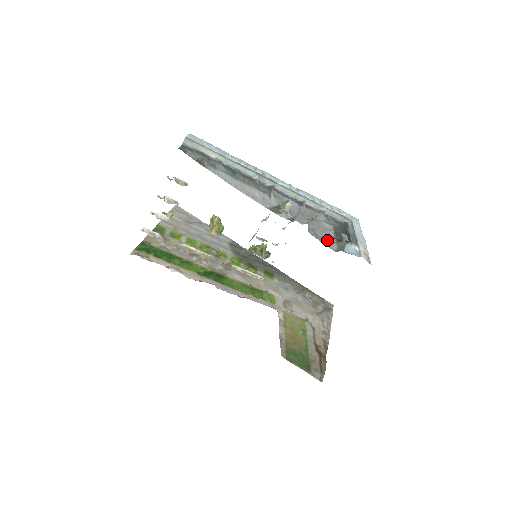
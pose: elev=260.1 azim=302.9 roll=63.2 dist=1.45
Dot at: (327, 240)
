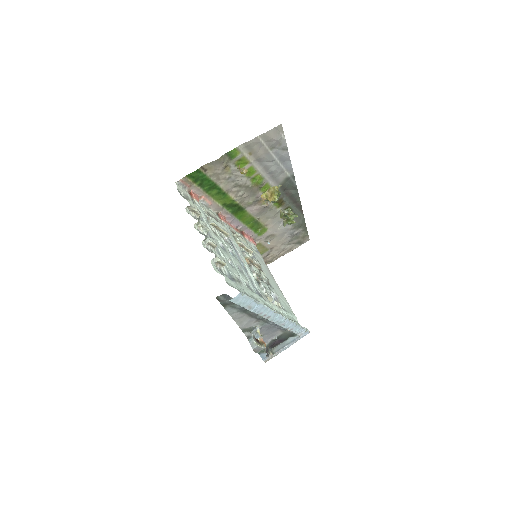
Dot at: occluded
